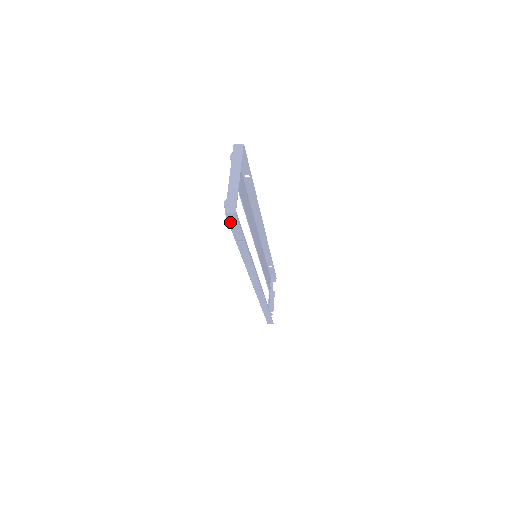
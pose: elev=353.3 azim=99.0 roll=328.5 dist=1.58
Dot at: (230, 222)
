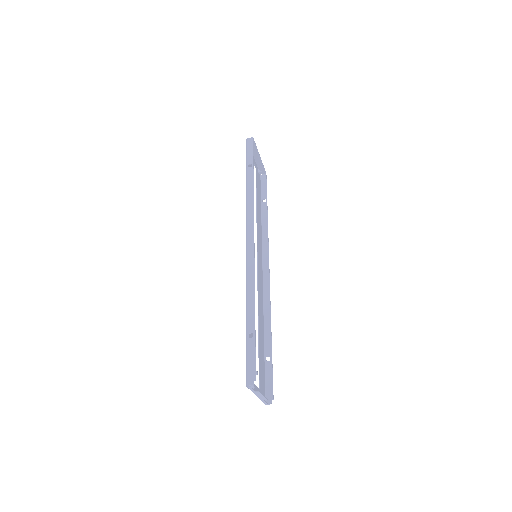
Dot at: (248, 146)
